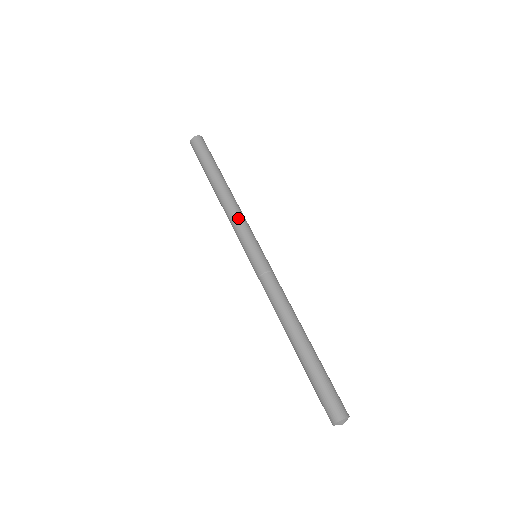
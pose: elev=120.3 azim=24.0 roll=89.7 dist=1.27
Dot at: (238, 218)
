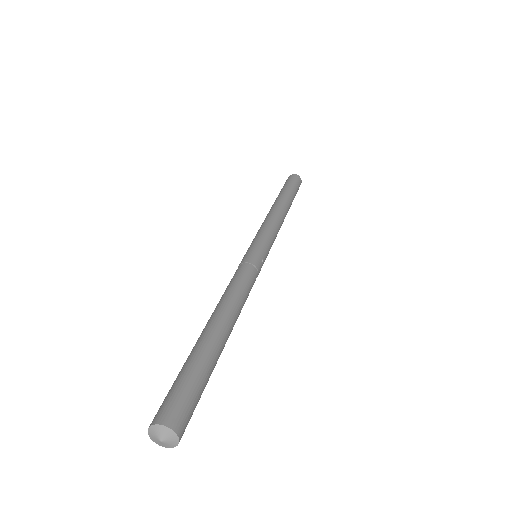
Dot at: (267, 223)
